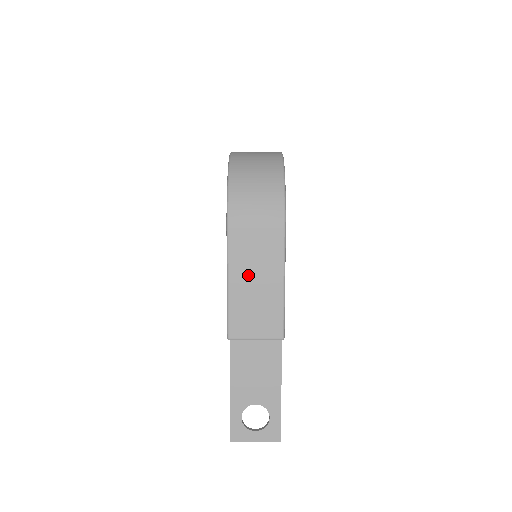
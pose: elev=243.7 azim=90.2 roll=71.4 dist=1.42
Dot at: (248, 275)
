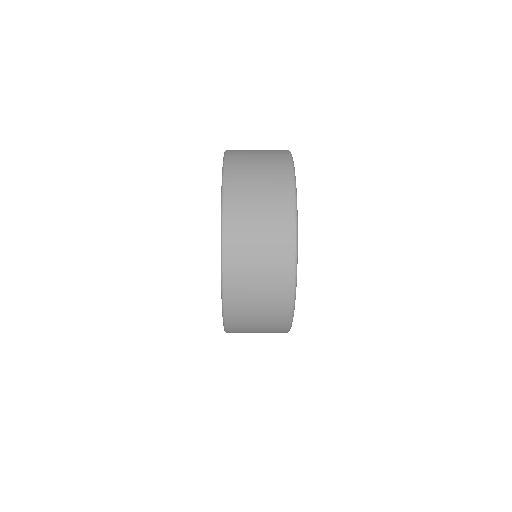
Dot at: occluded
